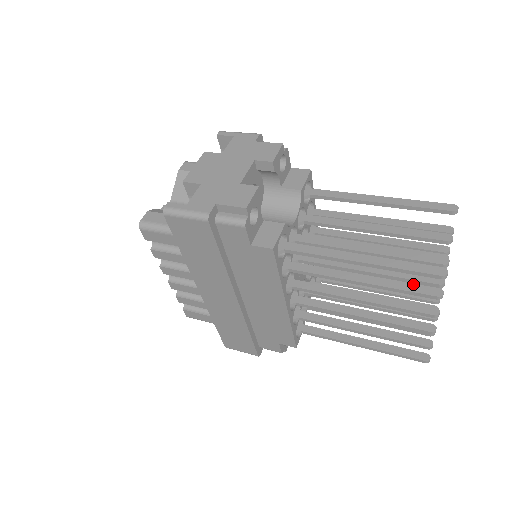
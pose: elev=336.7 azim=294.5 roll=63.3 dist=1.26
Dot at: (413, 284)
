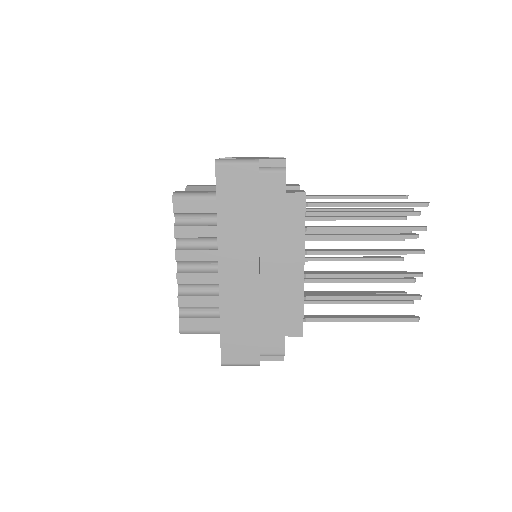
Dot at: (404, 226)
